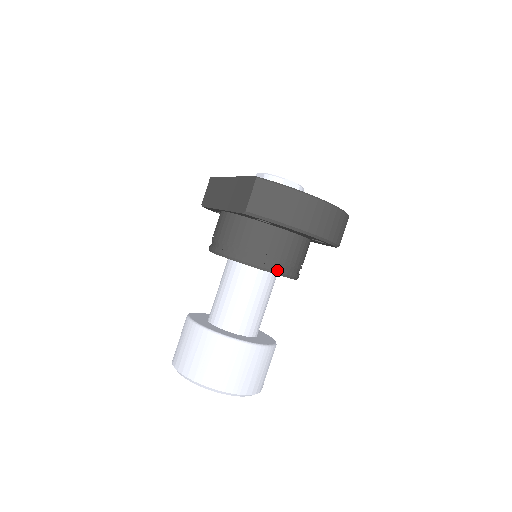
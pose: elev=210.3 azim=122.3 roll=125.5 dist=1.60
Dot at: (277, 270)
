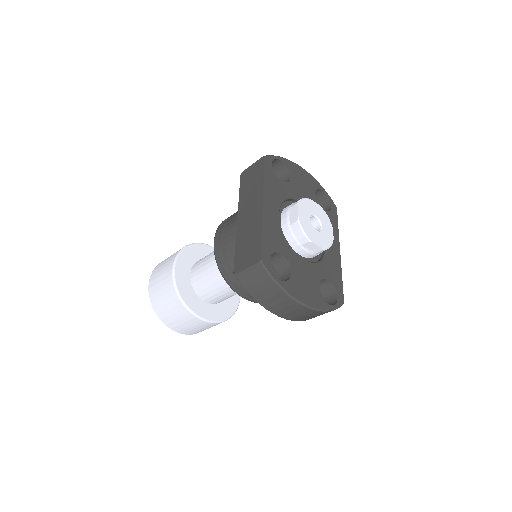
Dot at: (251, 300)
